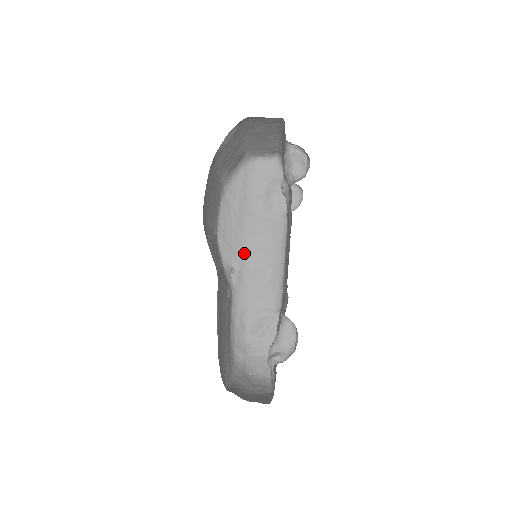
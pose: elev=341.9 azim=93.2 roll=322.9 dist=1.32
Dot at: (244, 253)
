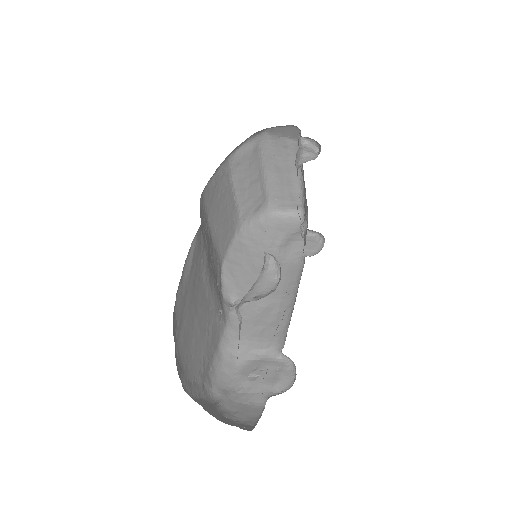
Dot at: occluded
